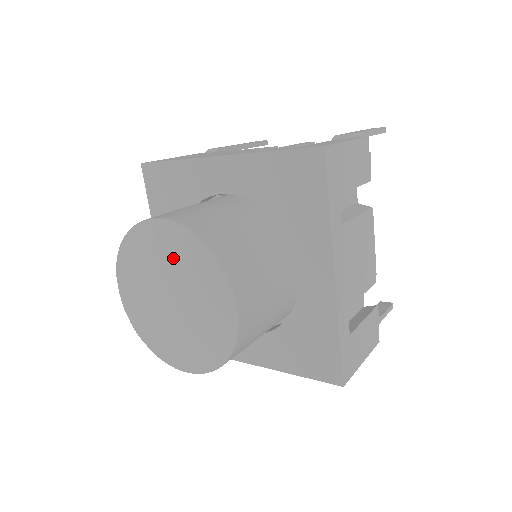
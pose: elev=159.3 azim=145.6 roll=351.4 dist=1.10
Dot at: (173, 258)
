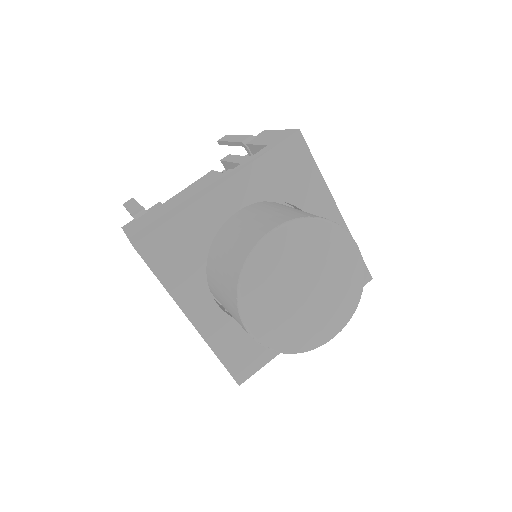
Dot at: (302, 248)
